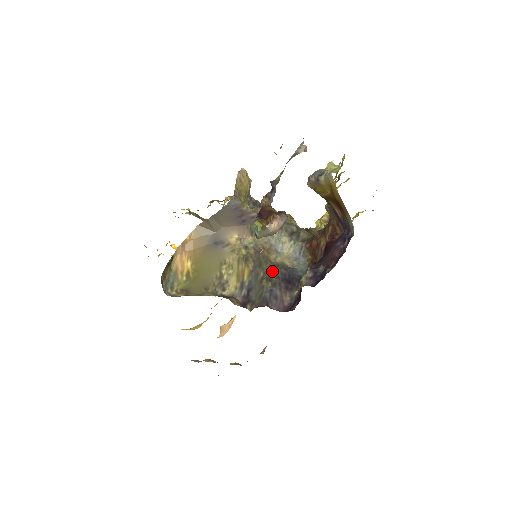
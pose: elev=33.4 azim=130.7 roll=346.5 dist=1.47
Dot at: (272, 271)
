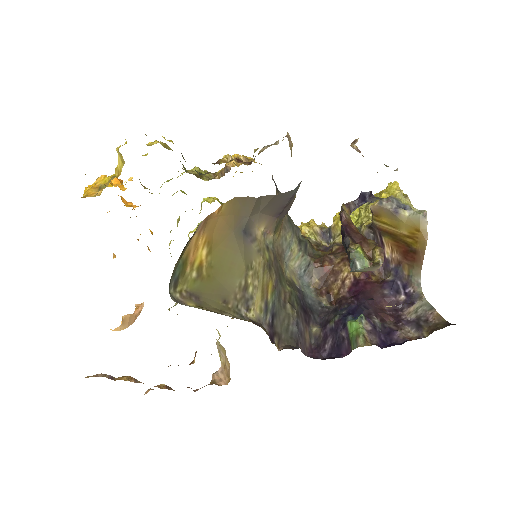
Dot at: (293, 293)
